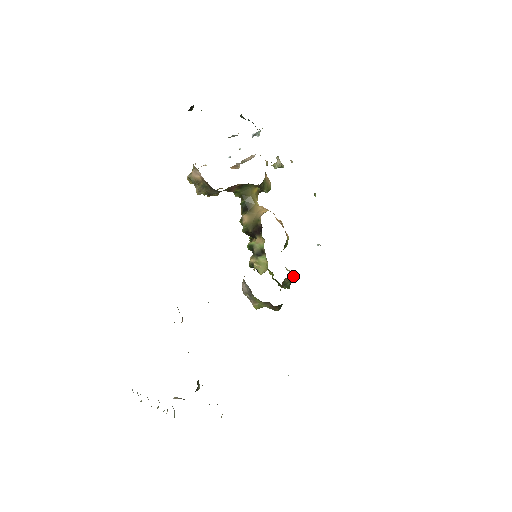
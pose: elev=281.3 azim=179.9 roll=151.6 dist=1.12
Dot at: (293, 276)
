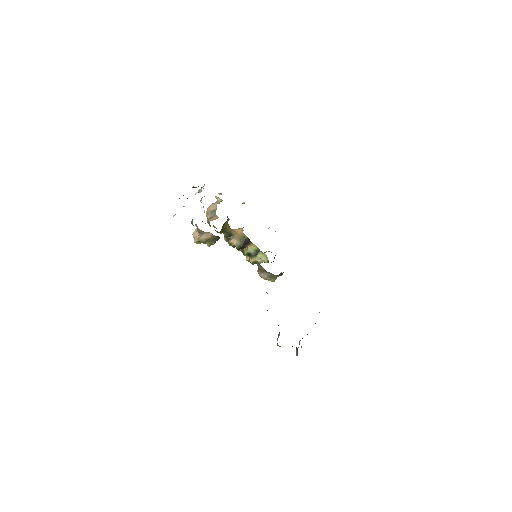
Dot at: occluded
